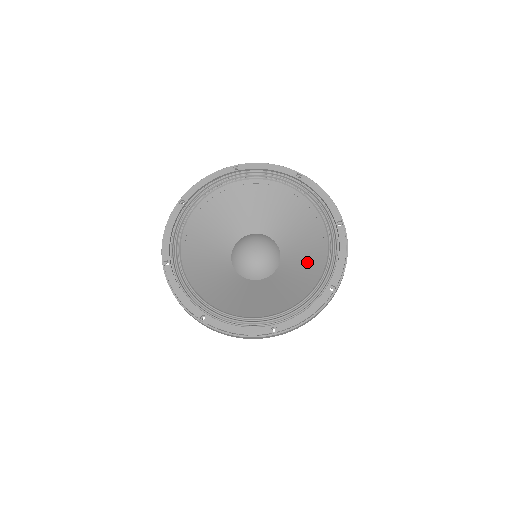
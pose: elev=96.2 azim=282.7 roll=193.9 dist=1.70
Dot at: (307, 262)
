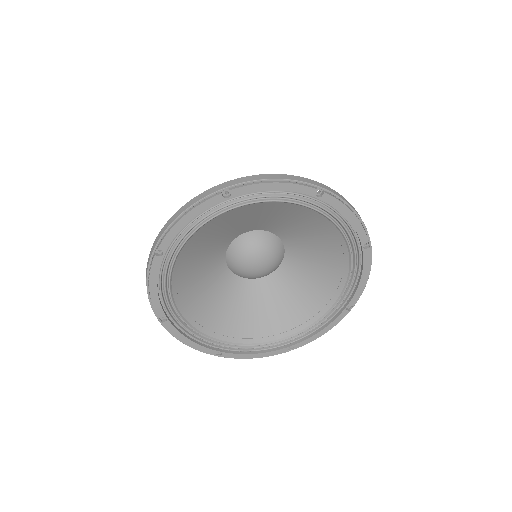
Dot at: (321, 273)
